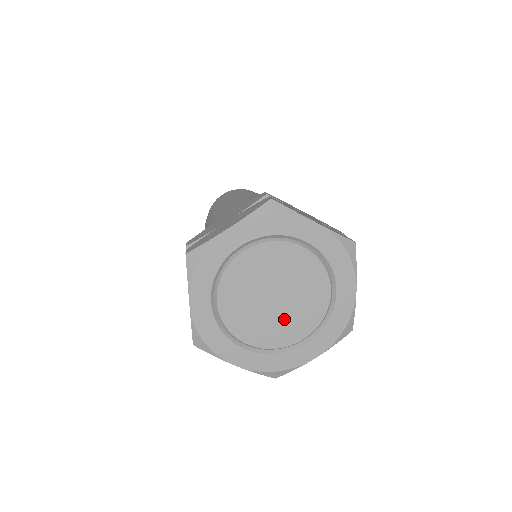
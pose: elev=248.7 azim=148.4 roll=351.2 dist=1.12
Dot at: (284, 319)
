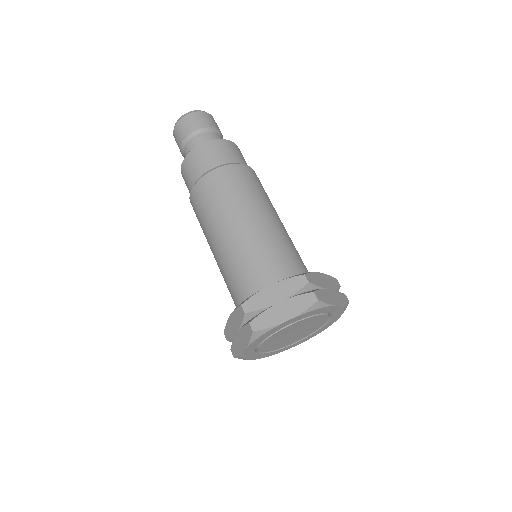
Dot at: (293, 339)
